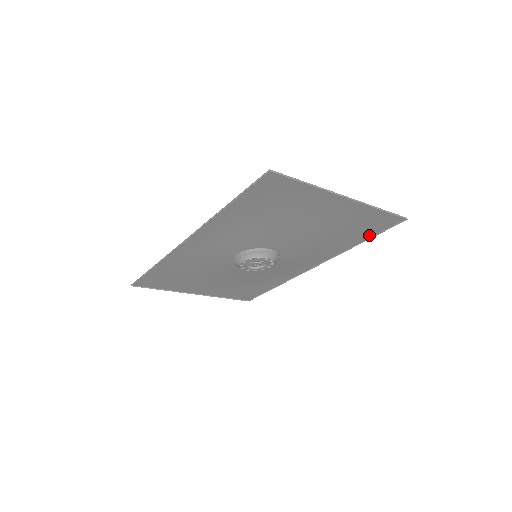
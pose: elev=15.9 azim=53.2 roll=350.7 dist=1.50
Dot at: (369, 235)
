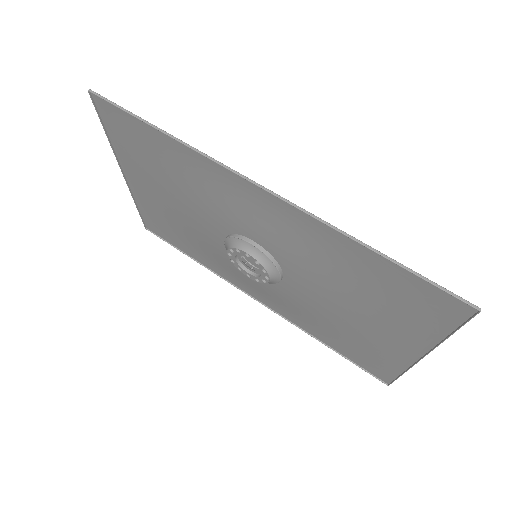
Dot at: (344, 353)
